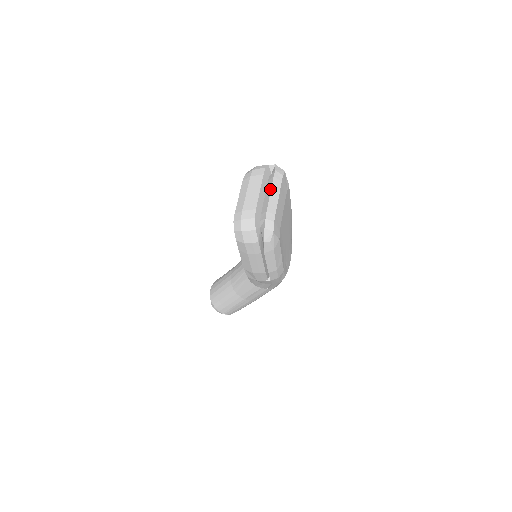
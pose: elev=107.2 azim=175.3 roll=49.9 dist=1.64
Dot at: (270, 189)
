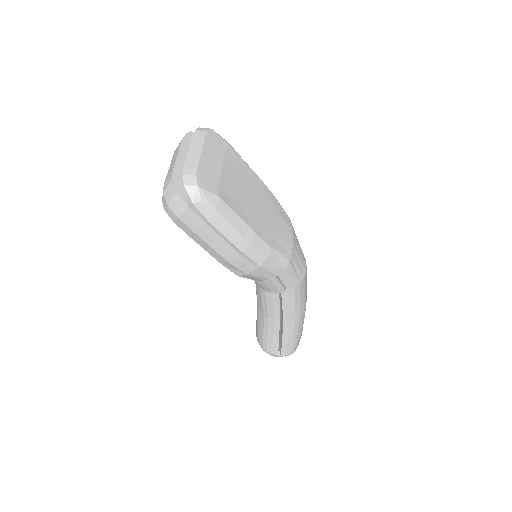
Dot at: (189, 148)
